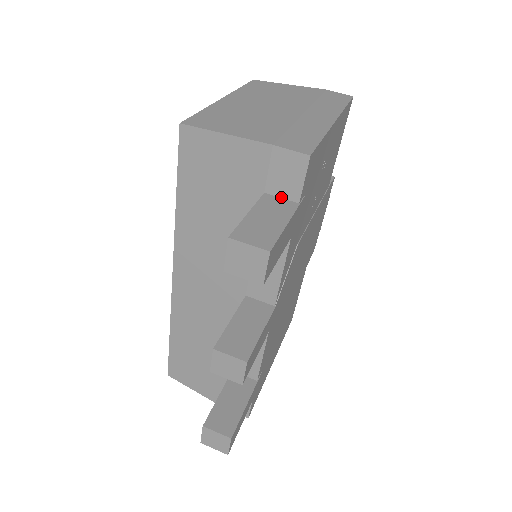
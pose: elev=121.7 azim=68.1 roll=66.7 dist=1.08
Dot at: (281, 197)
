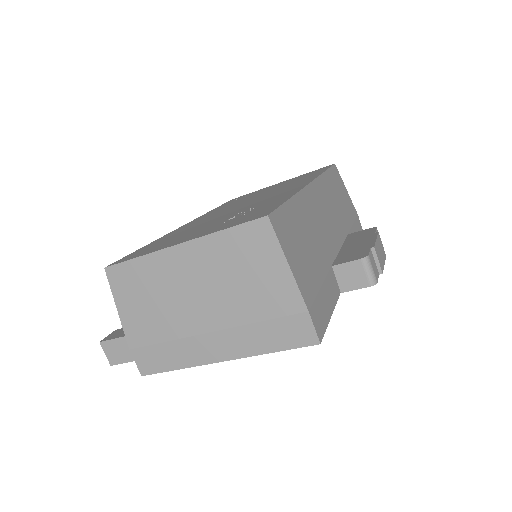
Dot at: occluded
